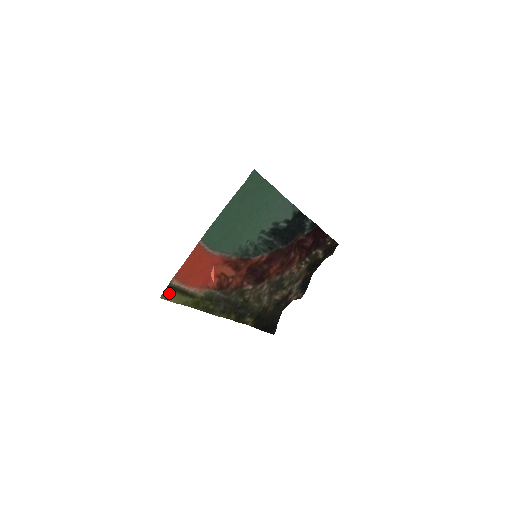
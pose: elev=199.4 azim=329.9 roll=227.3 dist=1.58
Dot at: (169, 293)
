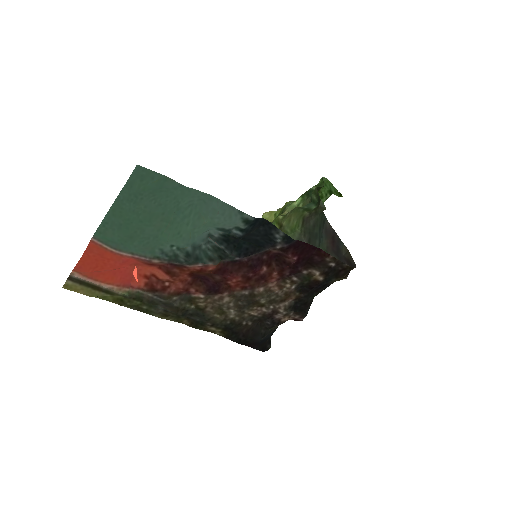
Dot at: (74, 285)
